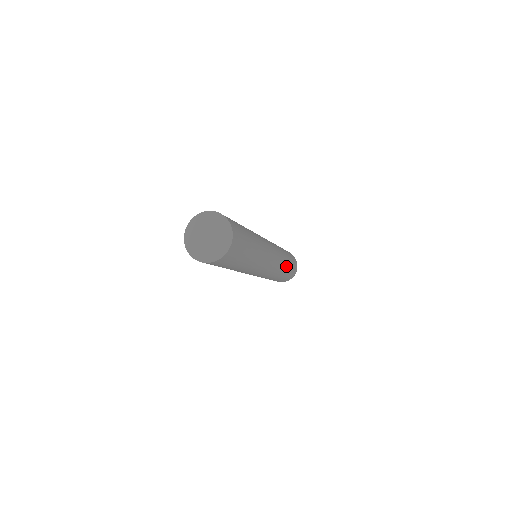
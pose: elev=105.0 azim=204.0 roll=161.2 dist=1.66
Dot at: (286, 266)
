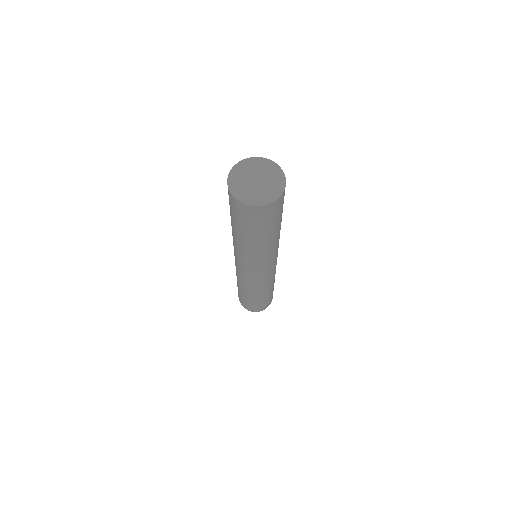
Dot at: (267, 292)
